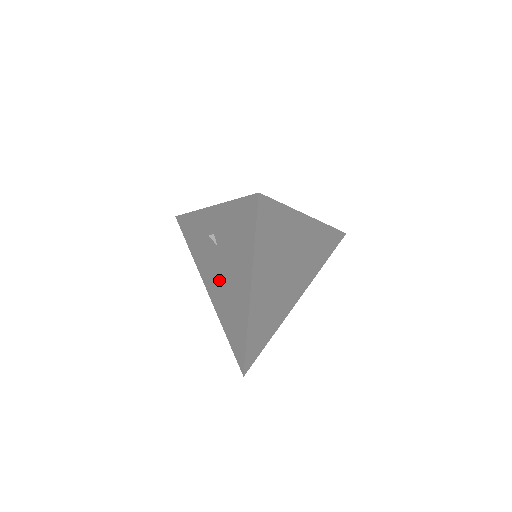
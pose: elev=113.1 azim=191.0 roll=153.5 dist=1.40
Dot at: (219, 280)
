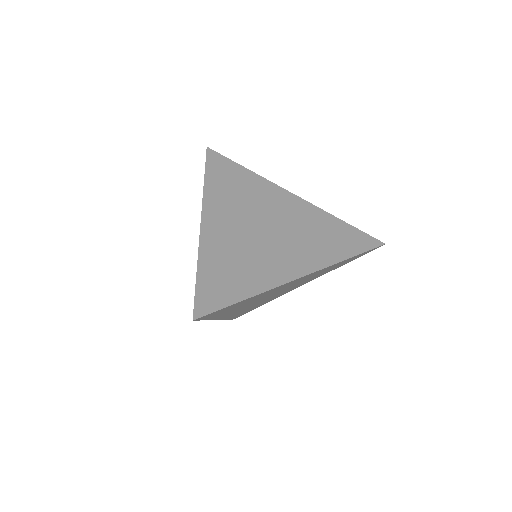
Dot at: occluded
